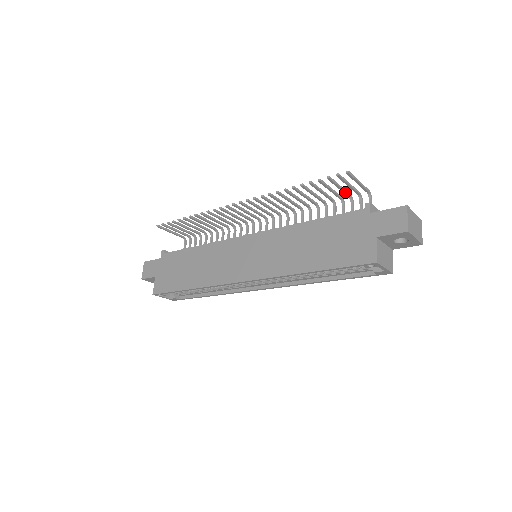
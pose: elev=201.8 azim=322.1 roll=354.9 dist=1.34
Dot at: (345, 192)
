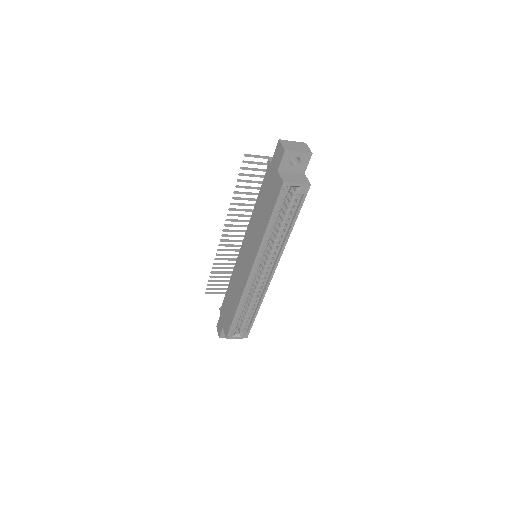
Dot at: (265, 170)
